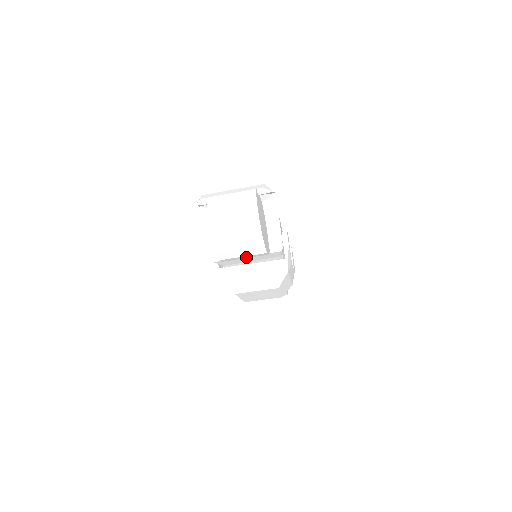
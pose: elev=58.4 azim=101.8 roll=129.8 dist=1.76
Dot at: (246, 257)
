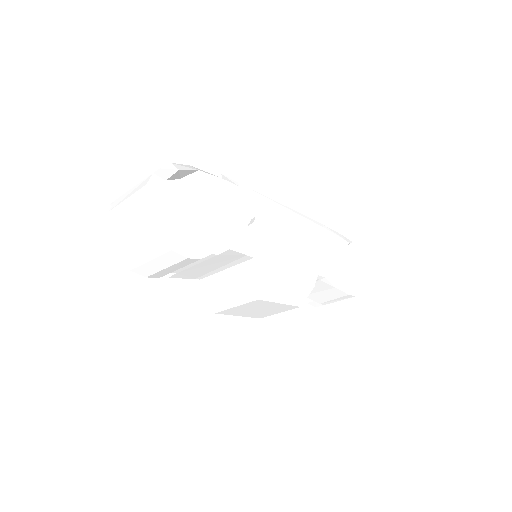
Dot at: (177, 267)
